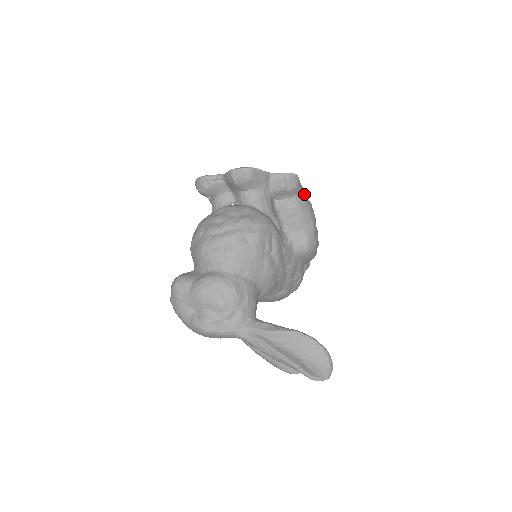
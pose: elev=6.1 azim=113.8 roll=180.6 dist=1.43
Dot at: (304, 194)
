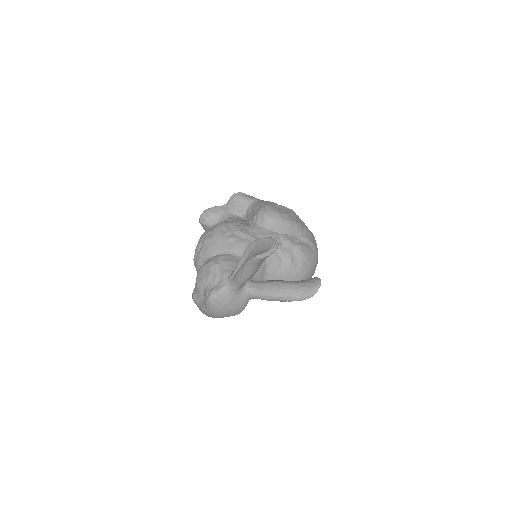
Dot at: occluded
